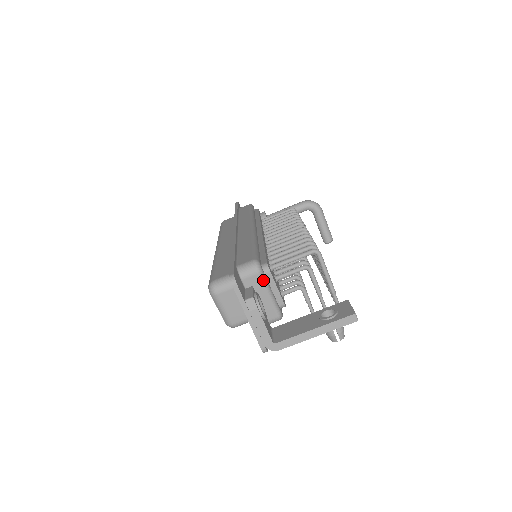
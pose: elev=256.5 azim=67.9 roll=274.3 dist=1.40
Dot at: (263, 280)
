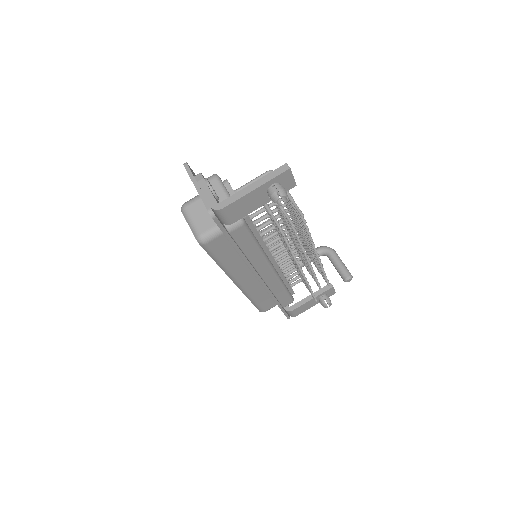
Dot at: (220, 184)
